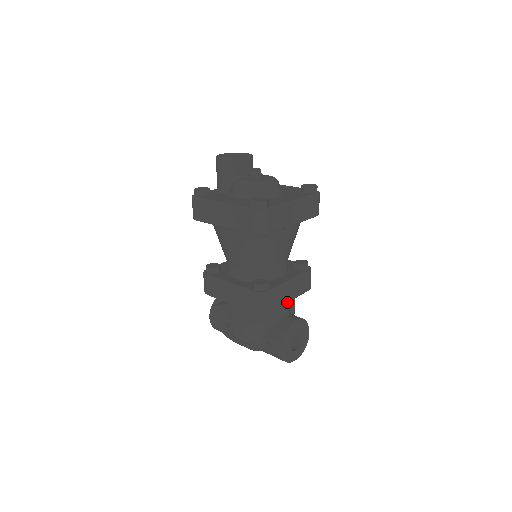
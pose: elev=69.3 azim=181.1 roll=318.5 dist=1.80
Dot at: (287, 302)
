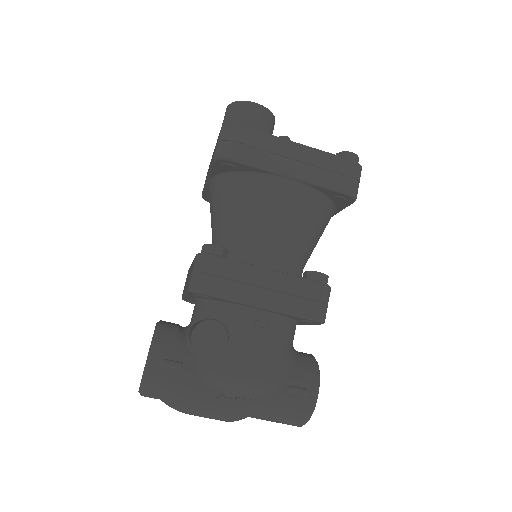
Dot at: occluded
